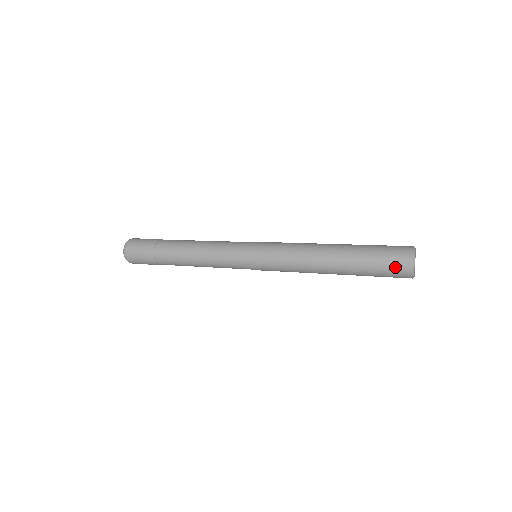
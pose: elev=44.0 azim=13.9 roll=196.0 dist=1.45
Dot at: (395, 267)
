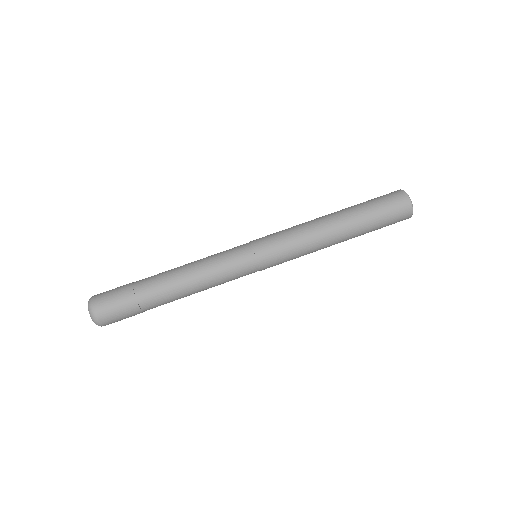
Dot at: (394, 202)
